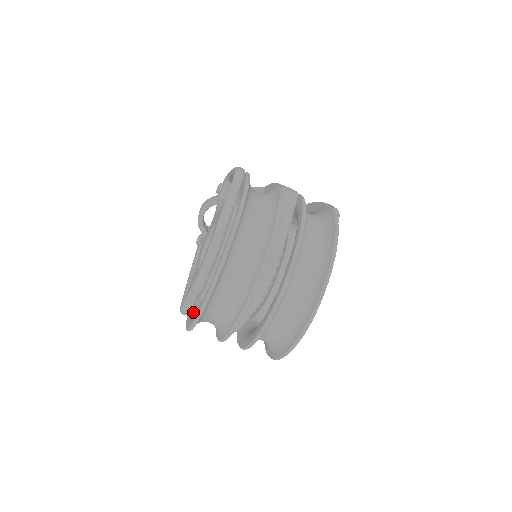
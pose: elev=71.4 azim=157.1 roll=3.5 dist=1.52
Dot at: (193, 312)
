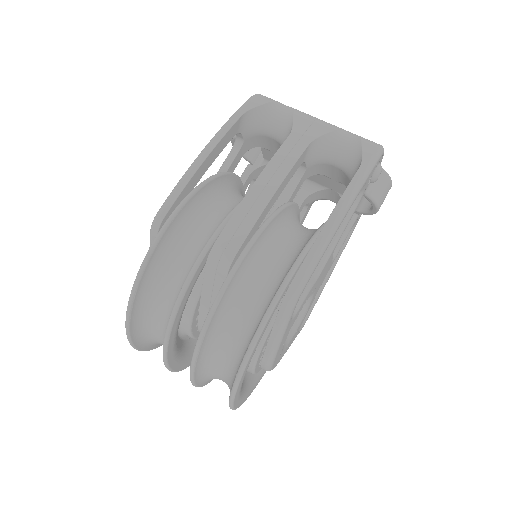
Dot at: occluded
